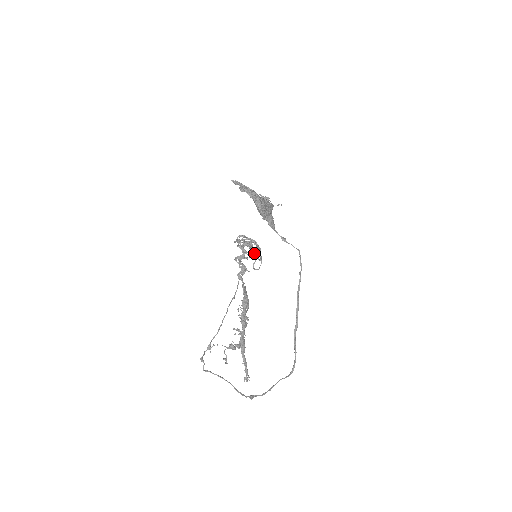
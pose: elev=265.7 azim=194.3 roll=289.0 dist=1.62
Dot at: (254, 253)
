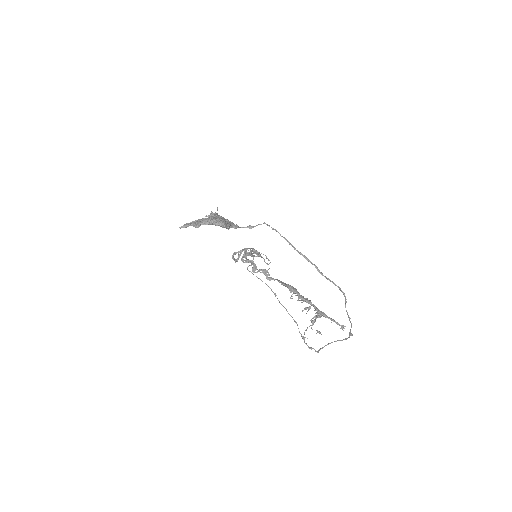
Dot at: occluded
